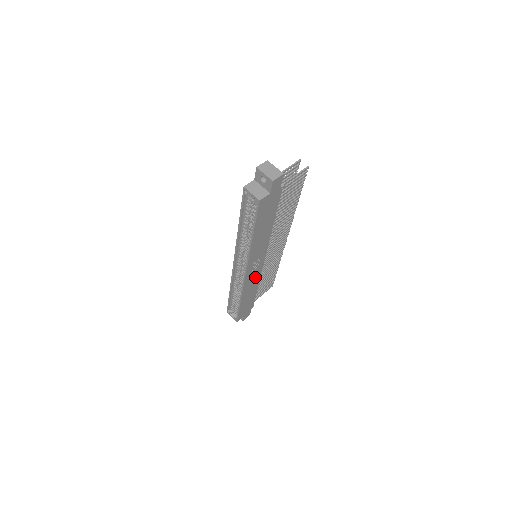
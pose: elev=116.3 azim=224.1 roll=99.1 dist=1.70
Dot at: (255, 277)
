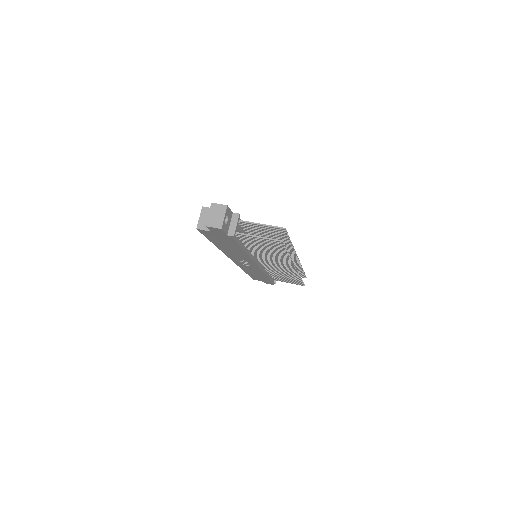
Dot at: (254, 268)
